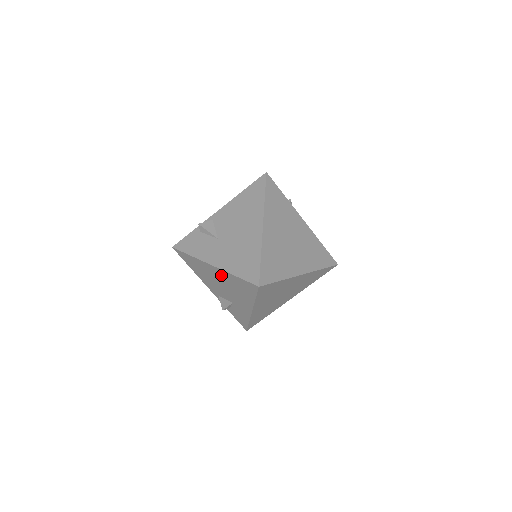
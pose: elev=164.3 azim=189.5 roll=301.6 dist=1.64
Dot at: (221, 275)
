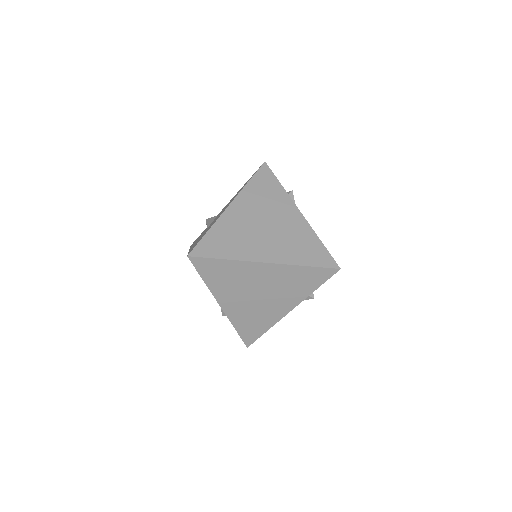
Dot at: occluded
